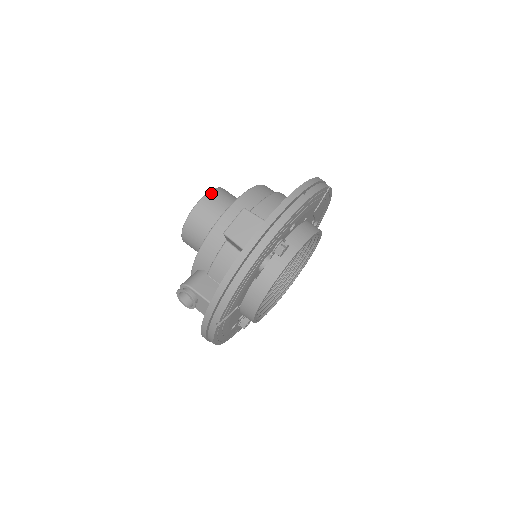
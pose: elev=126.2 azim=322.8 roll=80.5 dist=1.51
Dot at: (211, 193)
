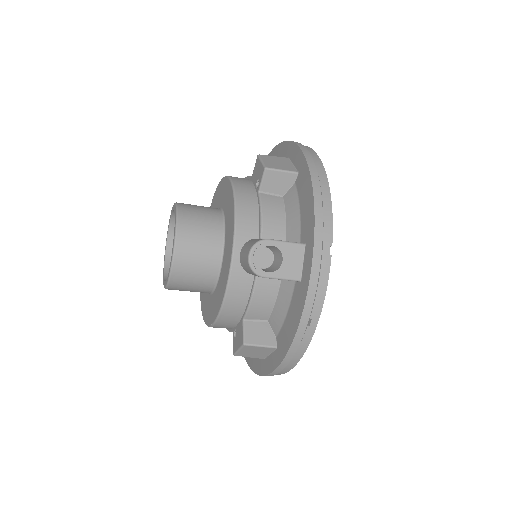
Dot at: occluded
